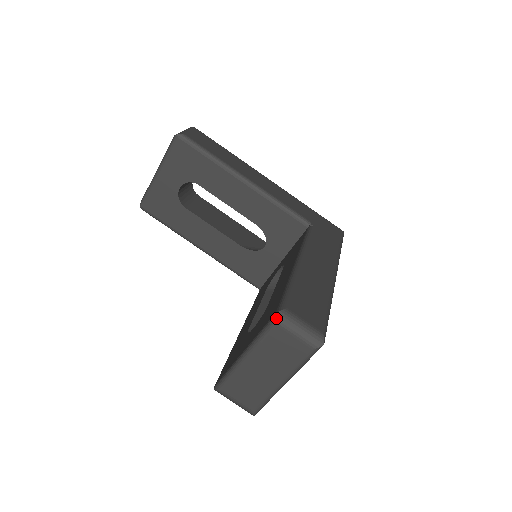
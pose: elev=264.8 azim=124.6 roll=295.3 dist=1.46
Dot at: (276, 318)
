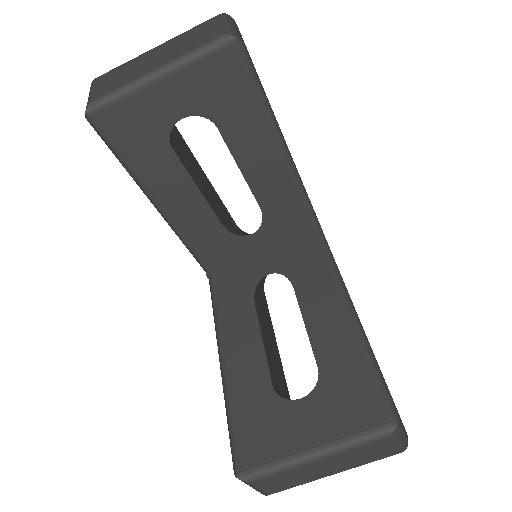
Dot at: (394, 431)
